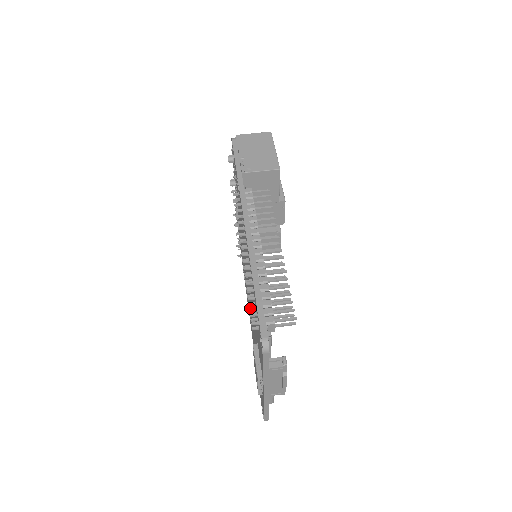
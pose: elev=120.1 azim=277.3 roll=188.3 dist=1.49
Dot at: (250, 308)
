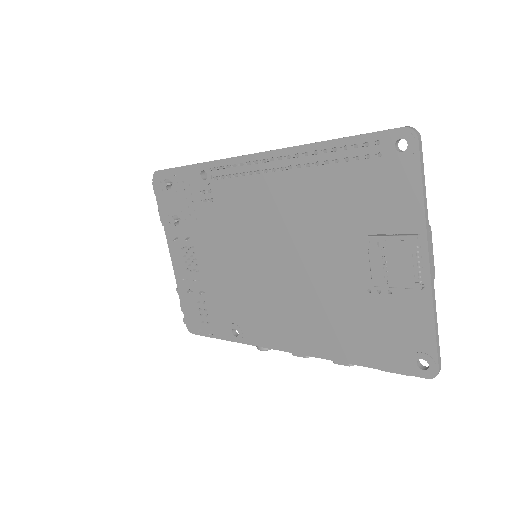
Dot at: (353, 148)
